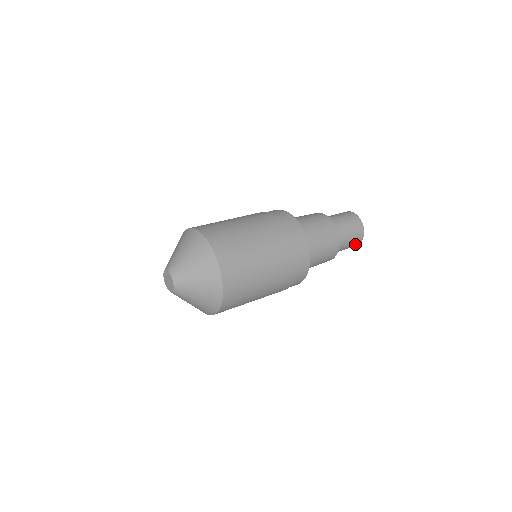
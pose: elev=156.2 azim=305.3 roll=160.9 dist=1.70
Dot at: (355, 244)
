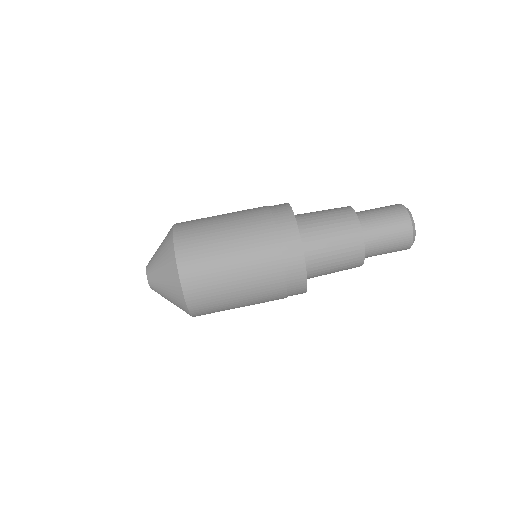
Dot at: occluded
